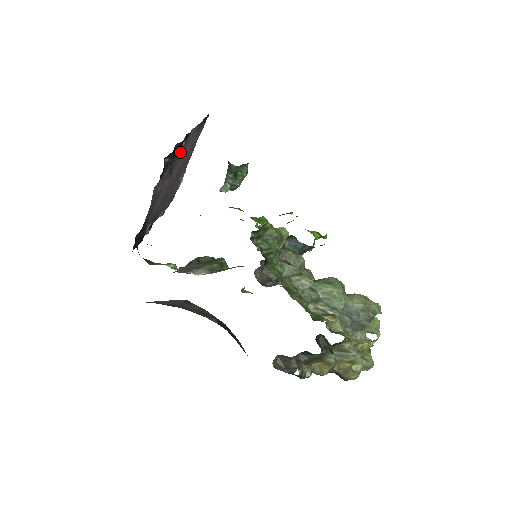
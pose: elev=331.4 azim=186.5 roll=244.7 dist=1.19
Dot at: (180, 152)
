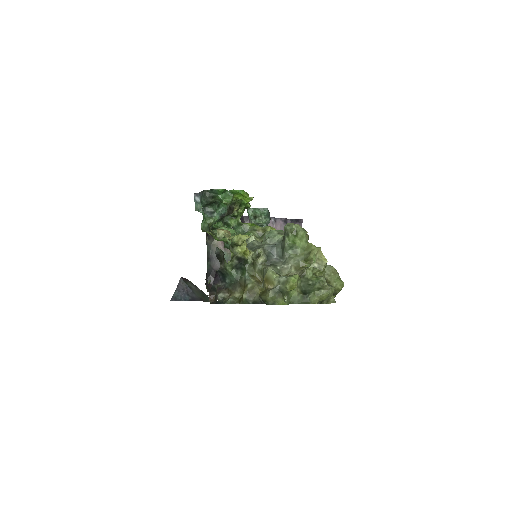
Dot at: occluded
